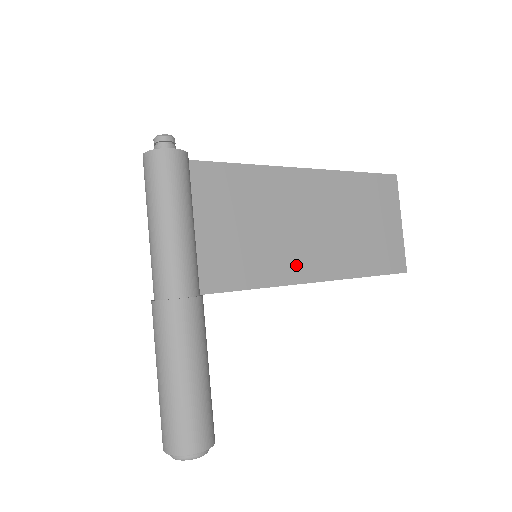
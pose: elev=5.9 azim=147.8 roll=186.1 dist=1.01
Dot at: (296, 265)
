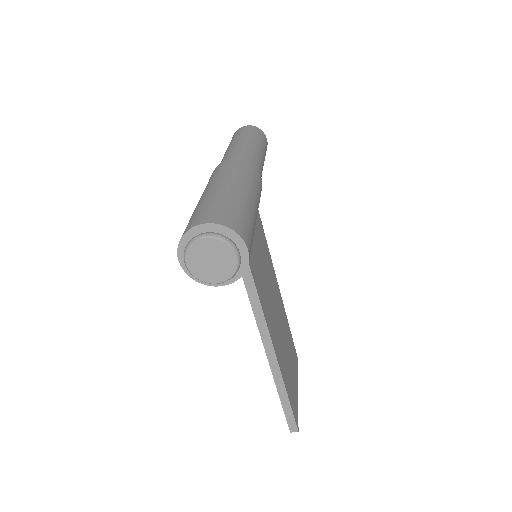
Dot at: (265, 303)
